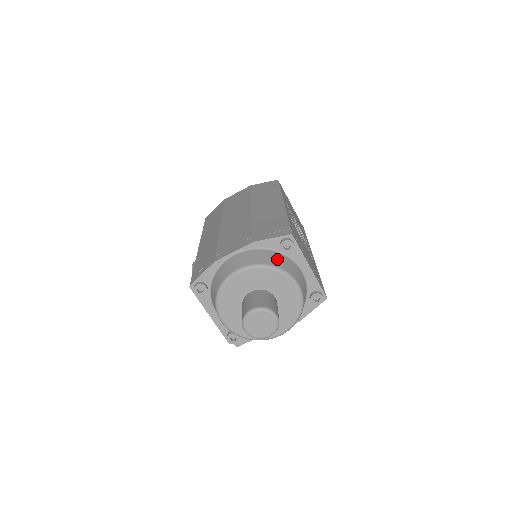
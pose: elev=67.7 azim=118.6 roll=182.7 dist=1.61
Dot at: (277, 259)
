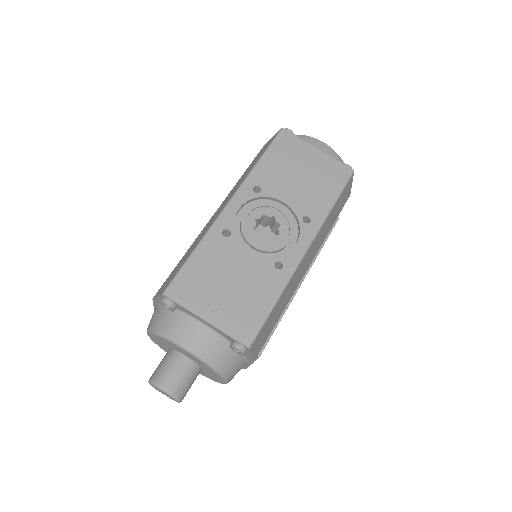
Dot at: (166, 320)
